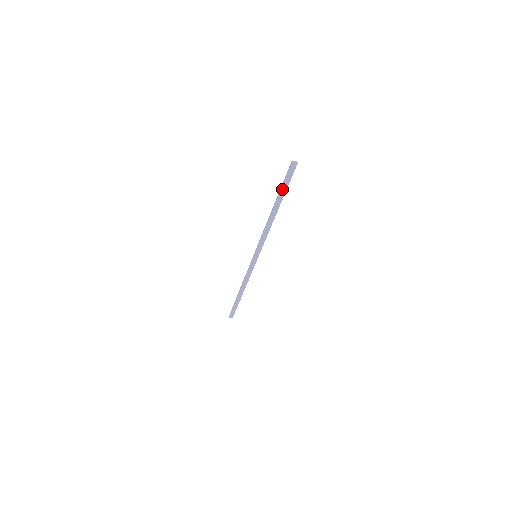
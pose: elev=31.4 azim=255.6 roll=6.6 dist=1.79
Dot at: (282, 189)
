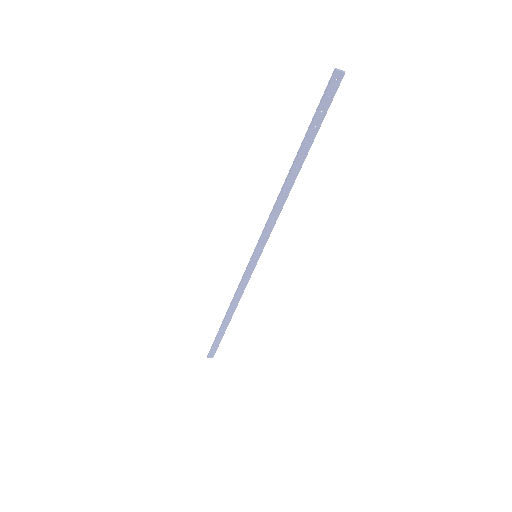
Dot at: (311, 128)
